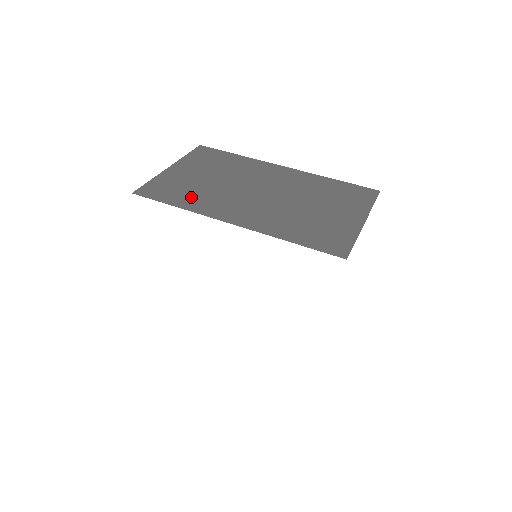
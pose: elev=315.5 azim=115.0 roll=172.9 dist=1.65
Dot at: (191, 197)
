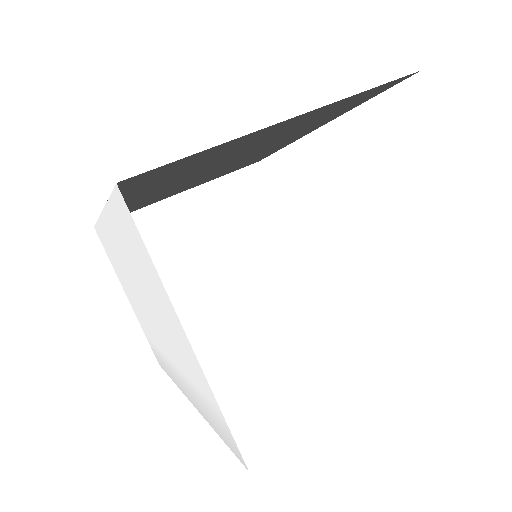
Dot at: occluded
